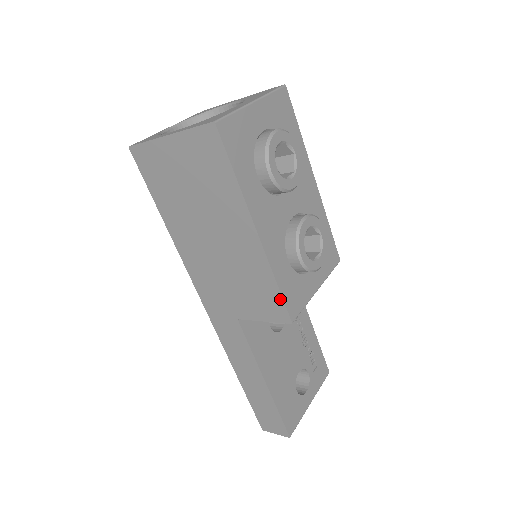
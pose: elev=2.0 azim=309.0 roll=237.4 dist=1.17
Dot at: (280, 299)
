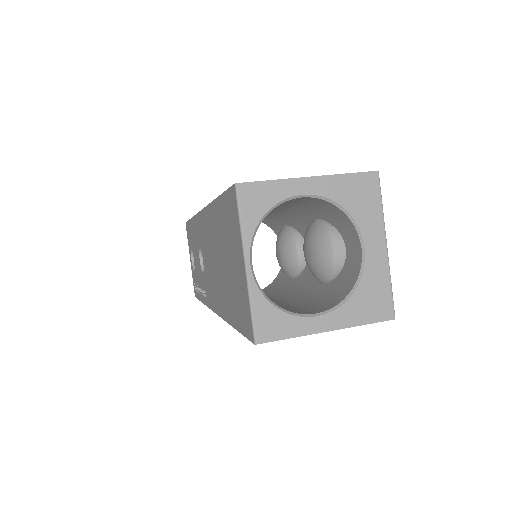
Dot at: occluded
